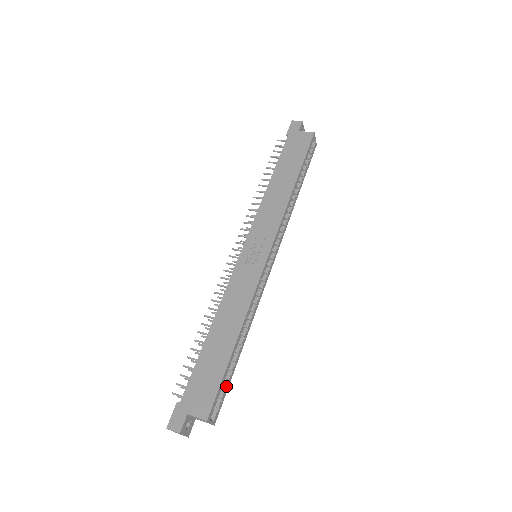
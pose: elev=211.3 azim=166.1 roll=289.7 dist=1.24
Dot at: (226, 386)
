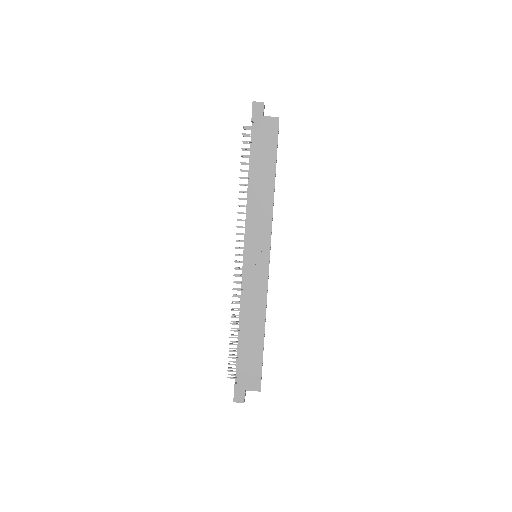
Dot at: occluded
